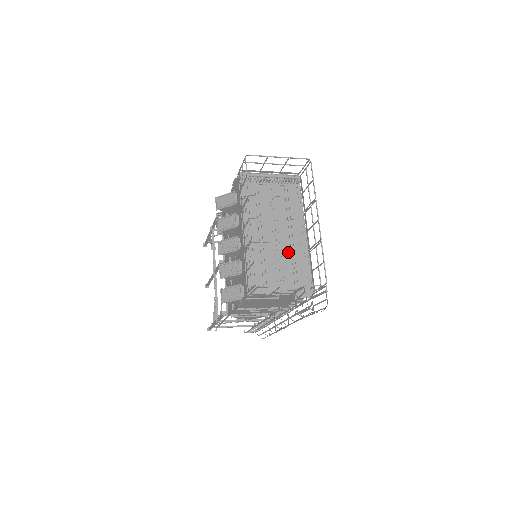
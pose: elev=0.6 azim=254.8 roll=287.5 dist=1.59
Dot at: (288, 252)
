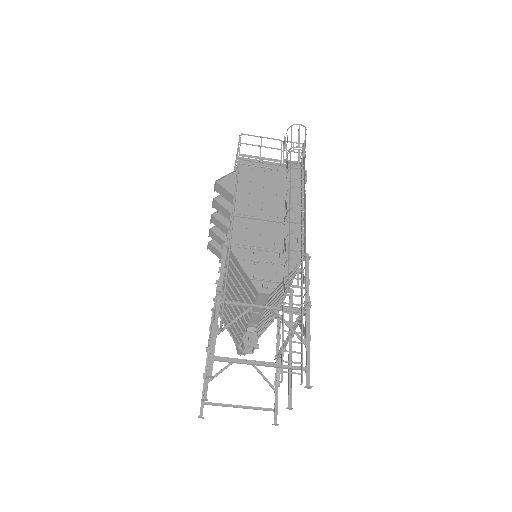
Dot at: occluded
